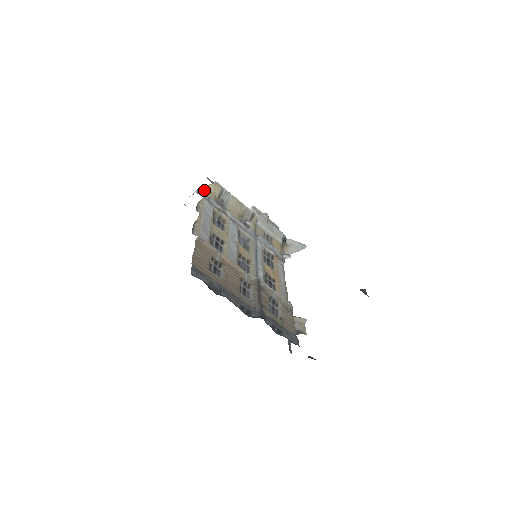
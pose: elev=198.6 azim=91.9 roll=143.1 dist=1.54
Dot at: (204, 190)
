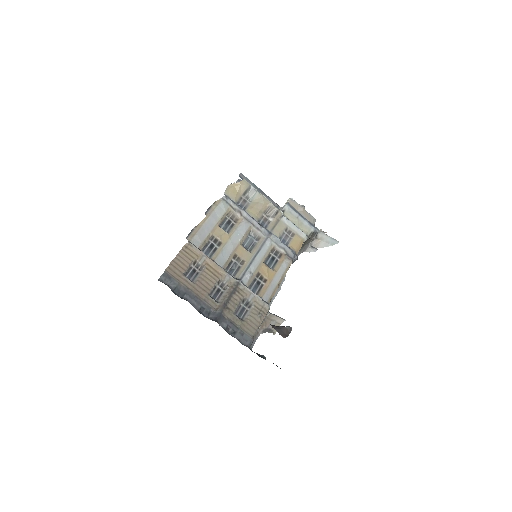
Dot at: (228, 189)
